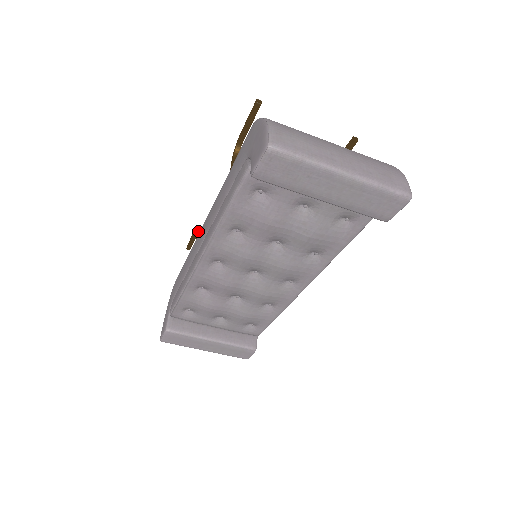
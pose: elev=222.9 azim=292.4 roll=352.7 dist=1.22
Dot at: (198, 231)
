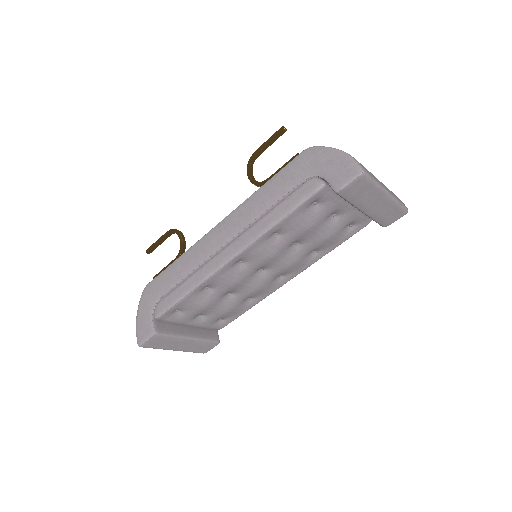
Dot at: (181, 235)
